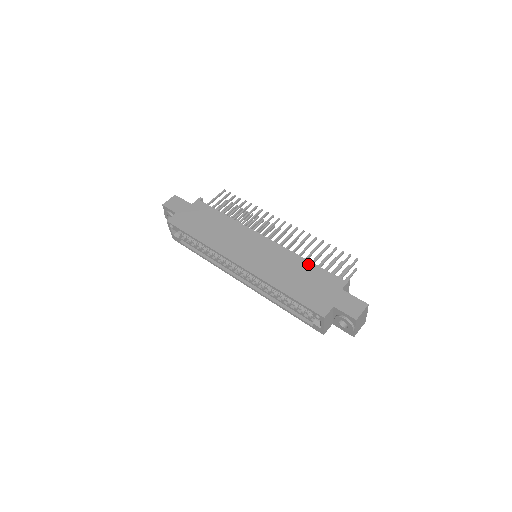
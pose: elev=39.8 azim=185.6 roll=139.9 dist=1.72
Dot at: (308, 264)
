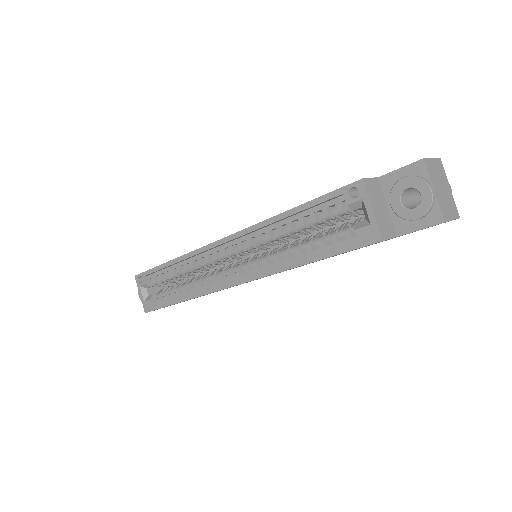
Dot at: occluded
